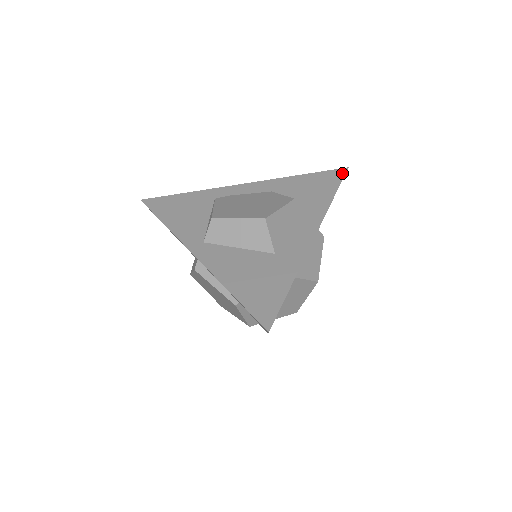
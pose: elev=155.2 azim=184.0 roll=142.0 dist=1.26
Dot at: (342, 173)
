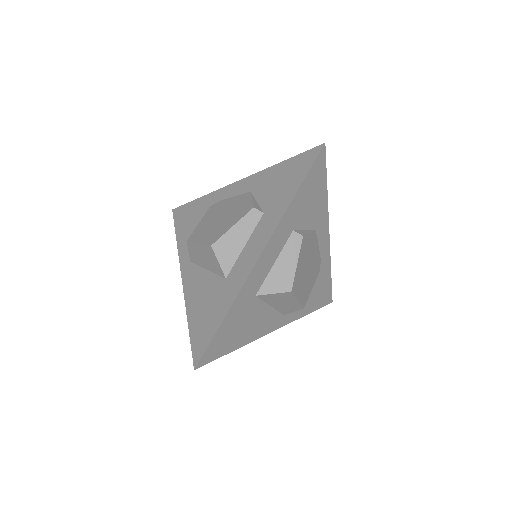
Dot at: (315, 155)
